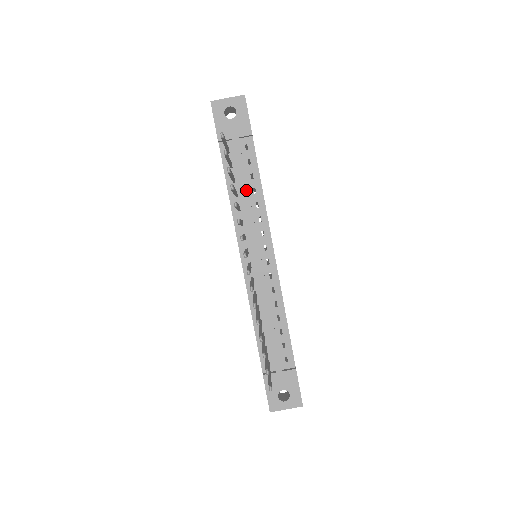
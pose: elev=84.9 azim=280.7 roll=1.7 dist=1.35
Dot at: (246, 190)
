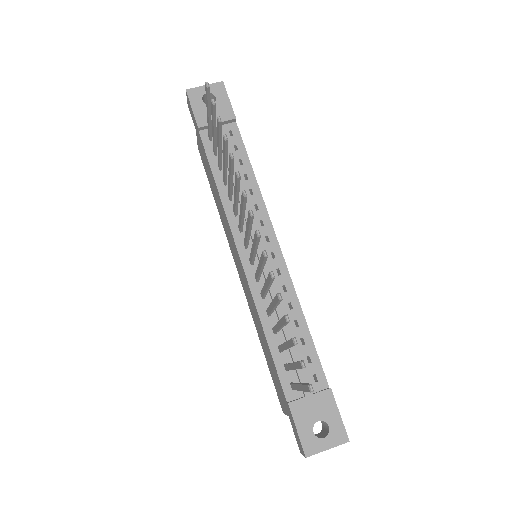
Dot at: occluded
